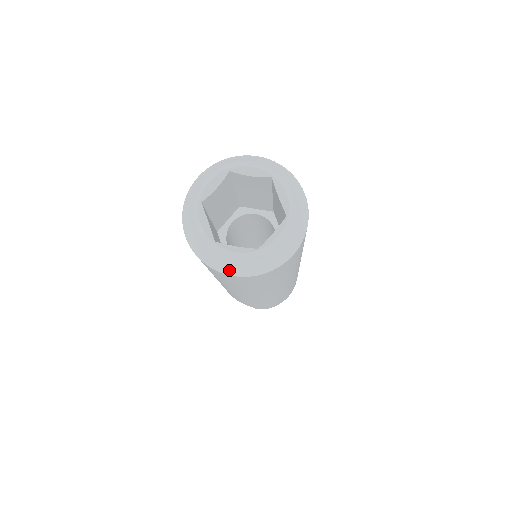
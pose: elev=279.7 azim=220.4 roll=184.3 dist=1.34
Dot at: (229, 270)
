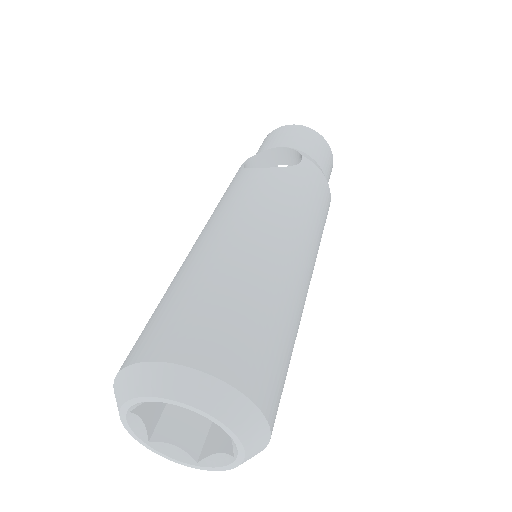
Dot at: occluded
